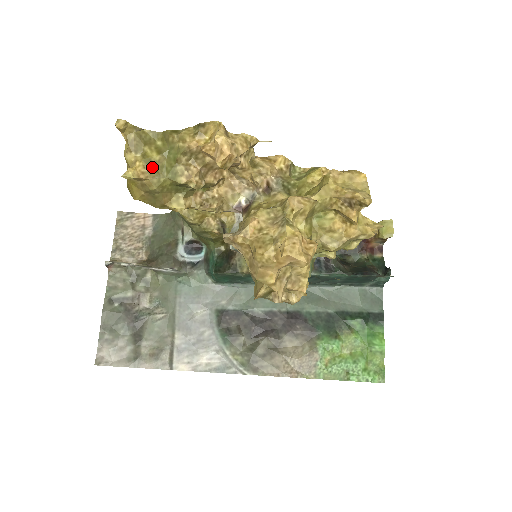
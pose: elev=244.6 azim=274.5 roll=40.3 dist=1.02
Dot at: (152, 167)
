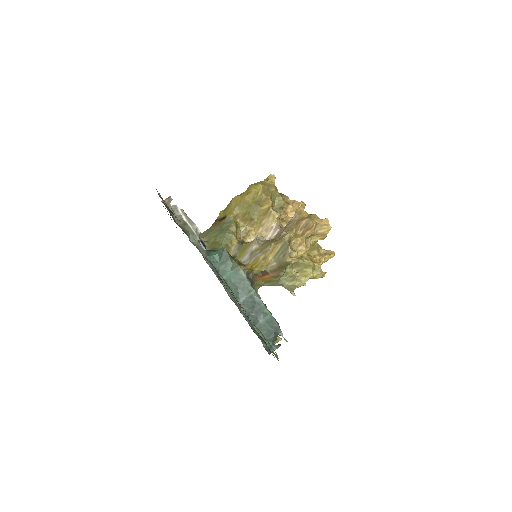
Dot at: occluded
